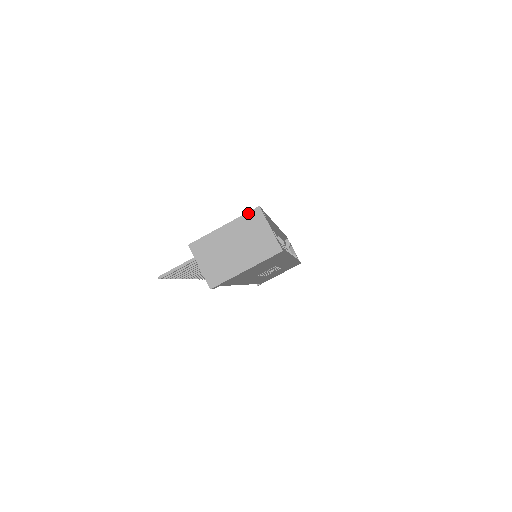
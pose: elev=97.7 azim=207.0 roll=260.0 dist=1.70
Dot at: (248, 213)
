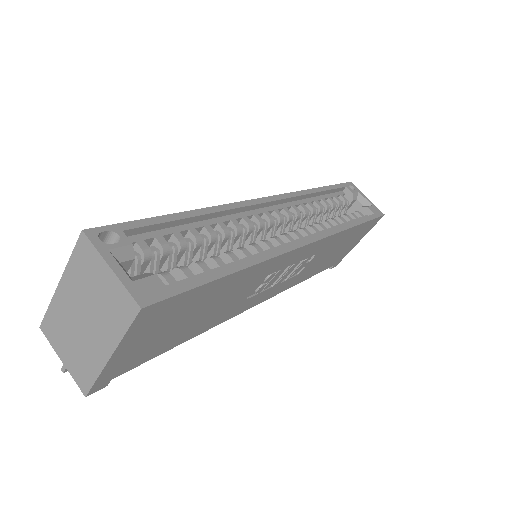
Dot at: (75, 249)
